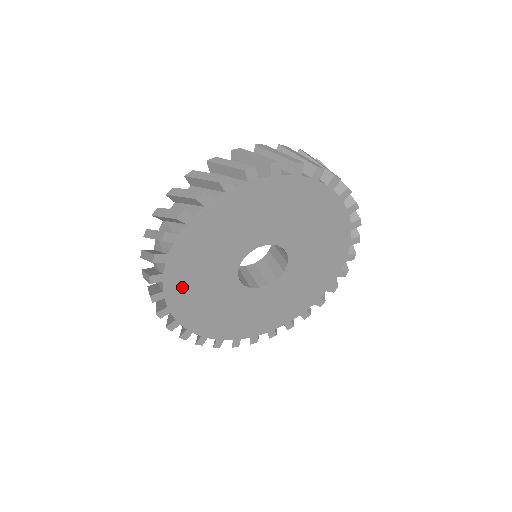
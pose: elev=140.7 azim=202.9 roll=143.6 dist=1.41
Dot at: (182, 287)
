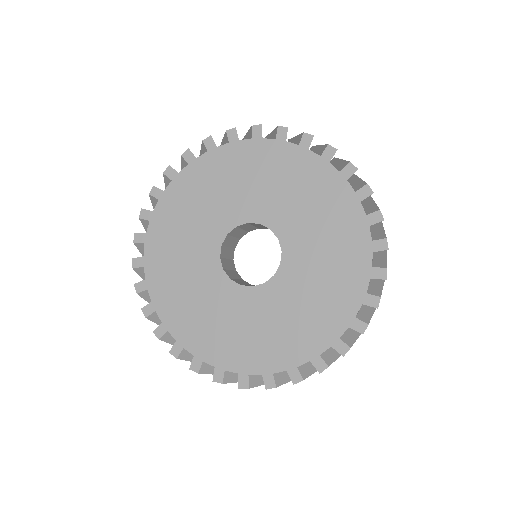
Dot at: (164, 238)
